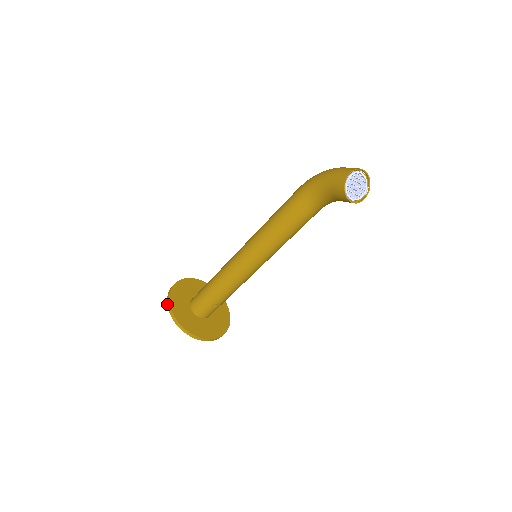
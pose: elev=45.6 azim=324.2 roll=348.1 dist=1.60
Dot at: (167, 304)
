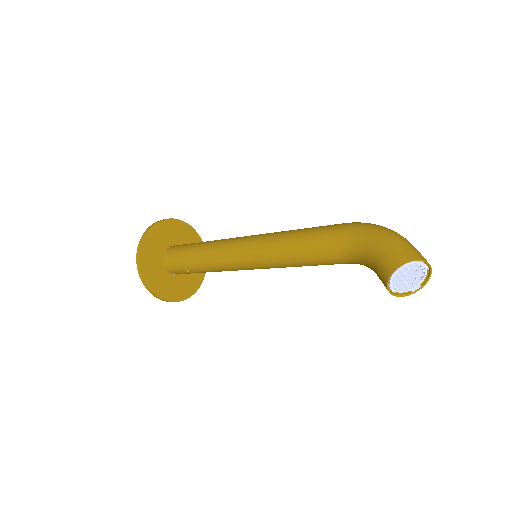
Dot at: (140, 239)
